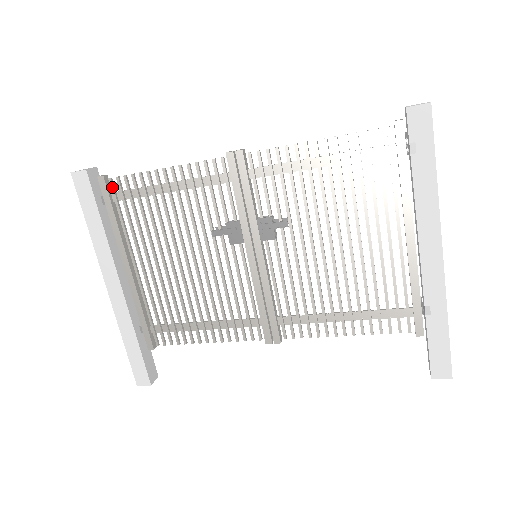
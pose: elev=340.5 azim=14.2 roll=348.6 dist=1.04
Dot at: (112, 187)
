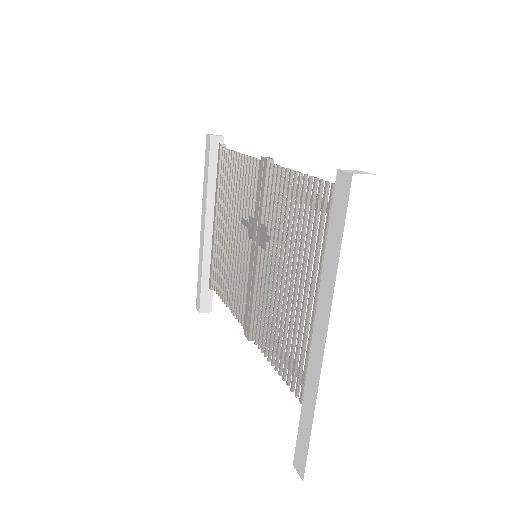
Dot at: (222, 155)
